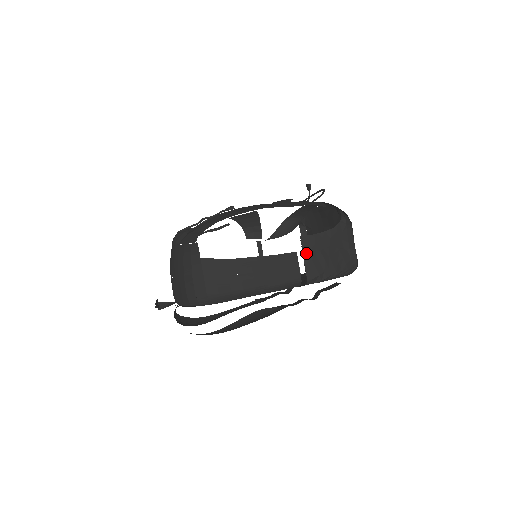
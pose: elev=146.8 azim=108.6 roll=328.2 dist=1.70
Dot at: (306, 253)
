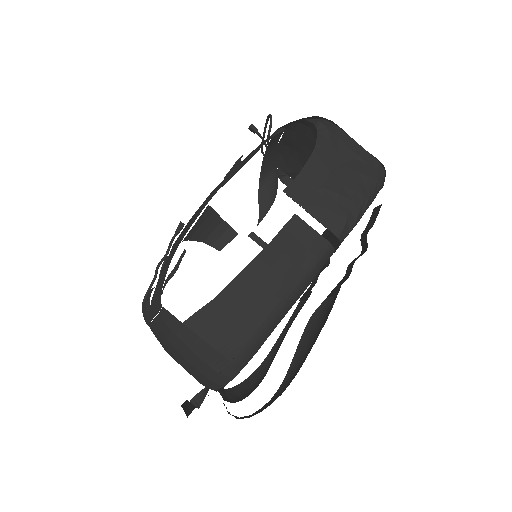
Dot at: (308, 205)
